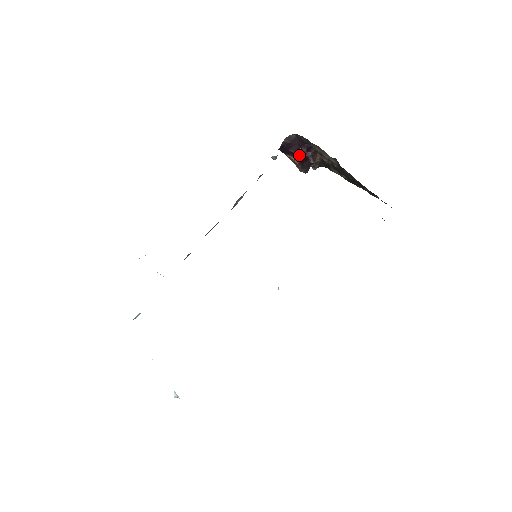
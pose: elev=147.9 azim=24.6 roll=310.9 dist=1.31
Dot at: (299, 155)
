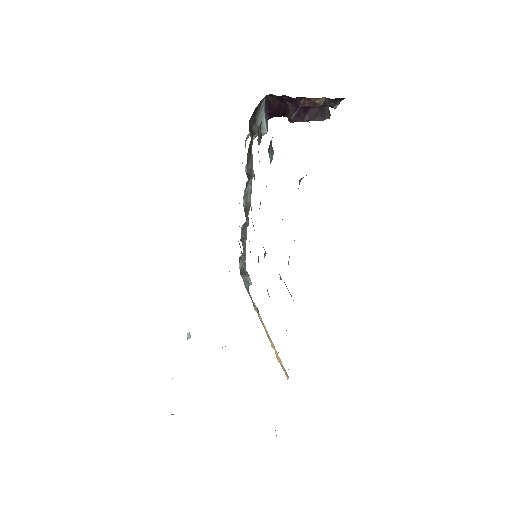
Dot at: (288, 112)
